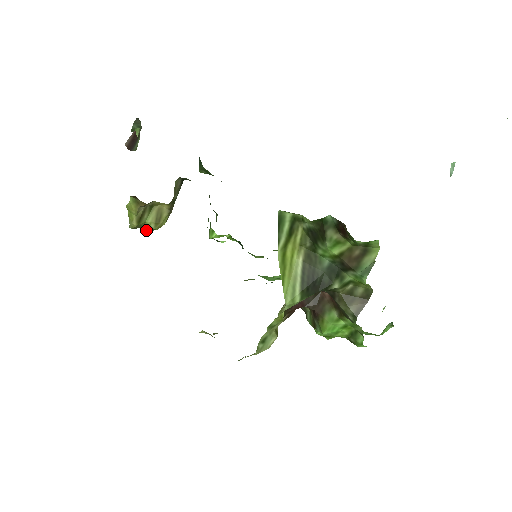
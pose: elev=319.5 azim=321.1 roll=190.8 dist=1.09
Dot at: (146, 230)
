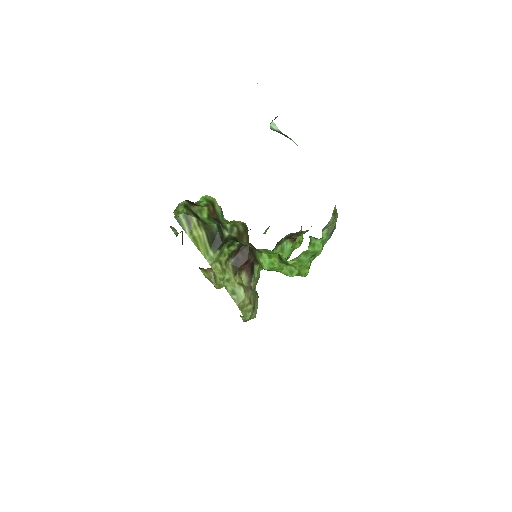
Dot at: occluded
